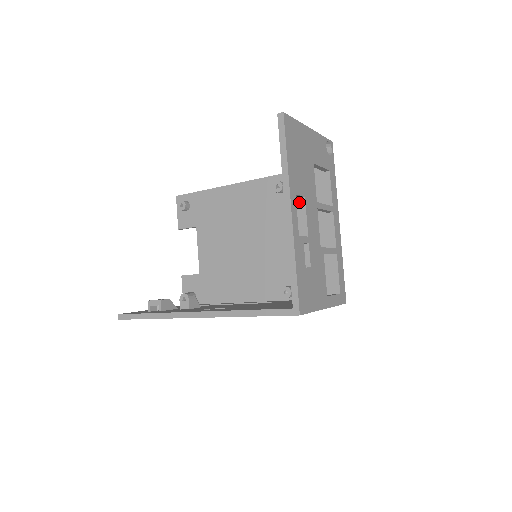
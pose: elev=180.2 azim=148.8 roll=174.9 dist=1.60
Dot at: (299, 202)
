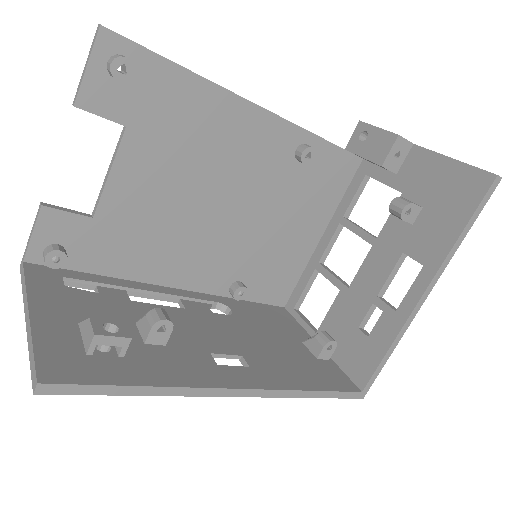
Dot at: (400, 257)
